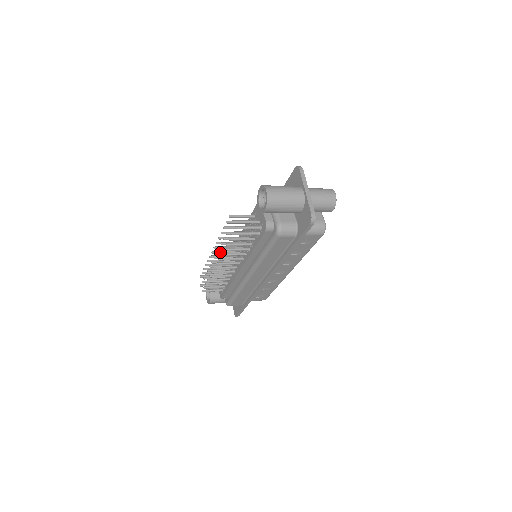
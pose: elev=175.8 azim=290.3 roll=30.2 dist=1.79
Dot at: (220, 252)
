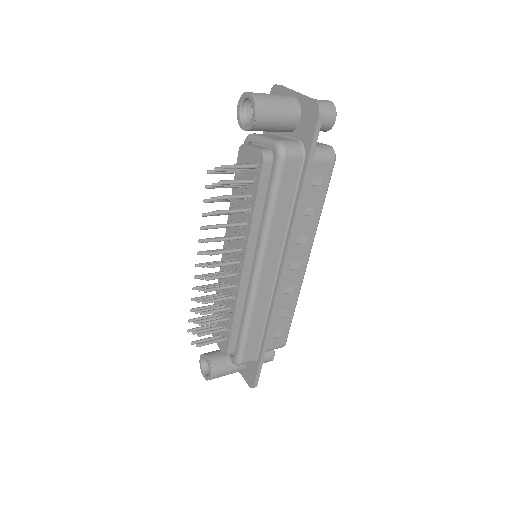
Dot at: (208, 251)
